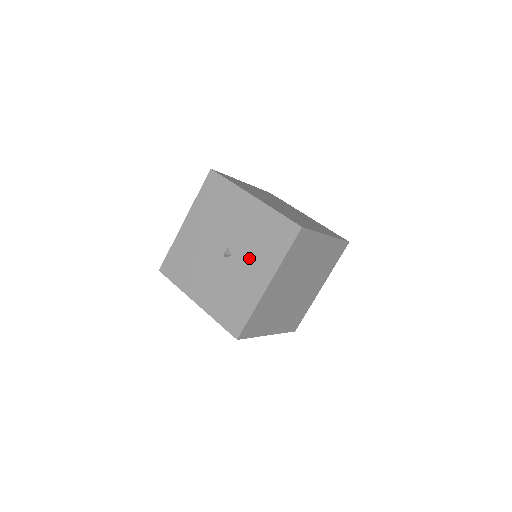
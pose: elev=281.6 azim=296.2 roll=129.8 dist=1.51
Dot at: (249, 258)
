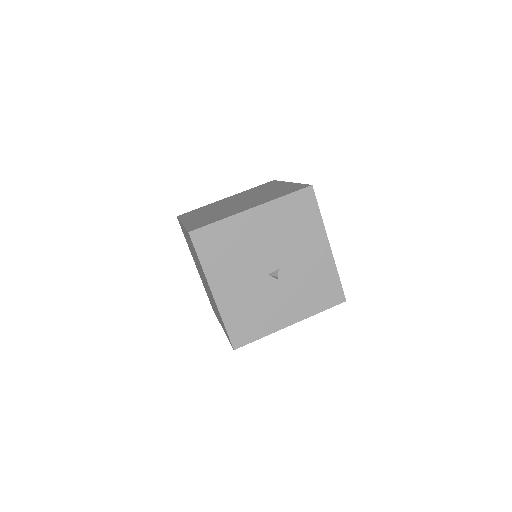
Dot at: (291, 293)
